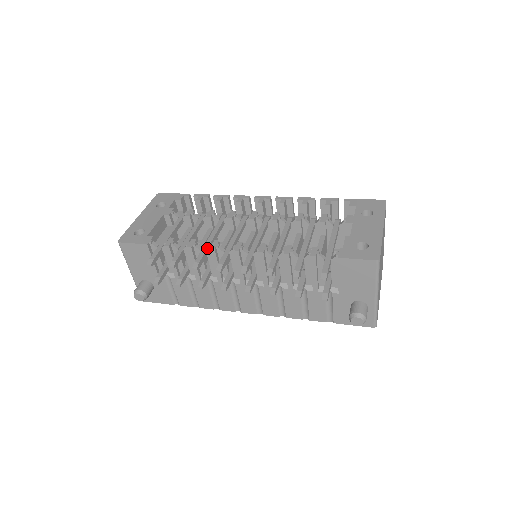
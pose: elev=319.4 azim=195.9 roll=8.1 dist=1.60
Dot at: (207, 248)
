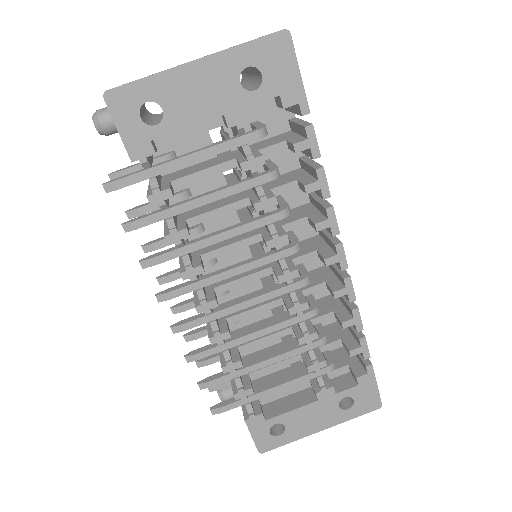
Dot at: (187, 256)
